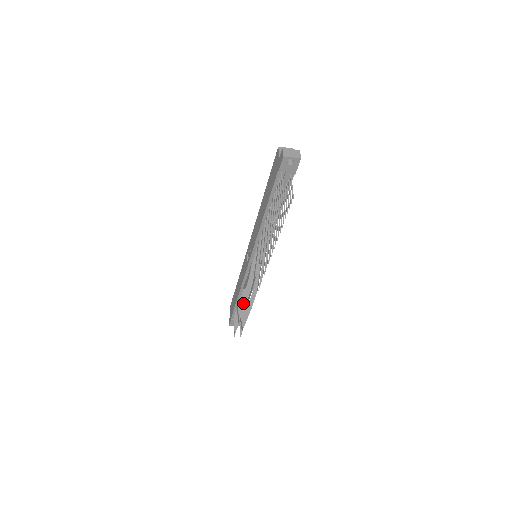
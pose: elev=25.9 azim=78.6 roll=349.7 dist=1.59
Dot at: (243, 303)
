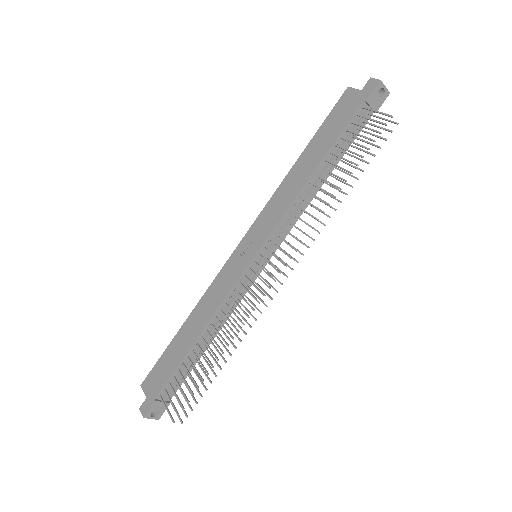
Dot at: (223, 338)
